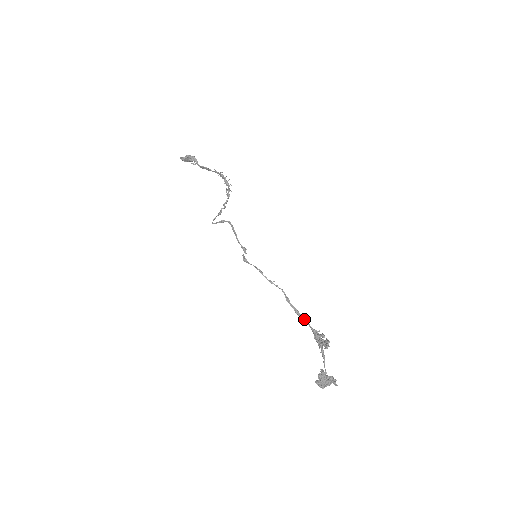
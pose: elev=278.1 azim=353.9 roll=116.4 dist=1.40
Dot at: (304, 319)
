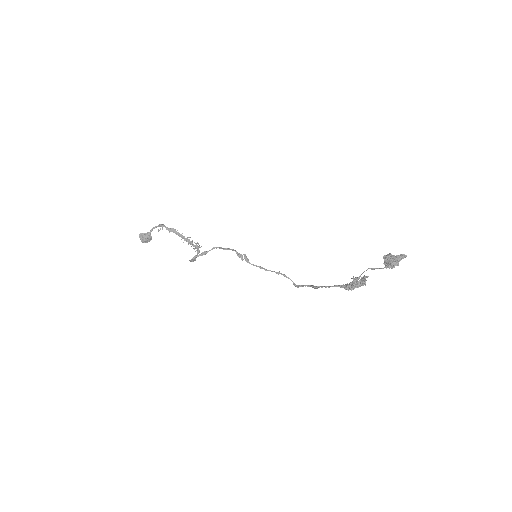
Dot at: (326, 286)
